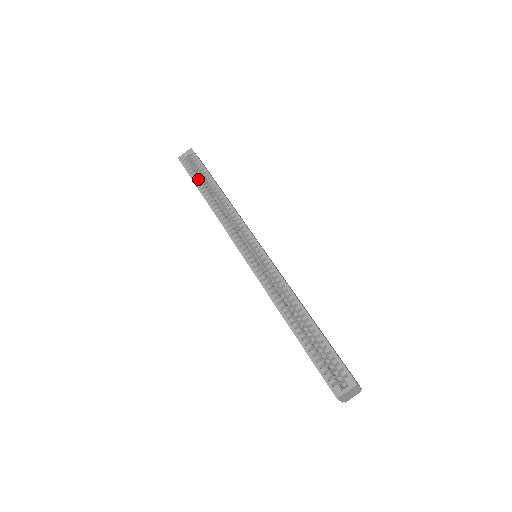
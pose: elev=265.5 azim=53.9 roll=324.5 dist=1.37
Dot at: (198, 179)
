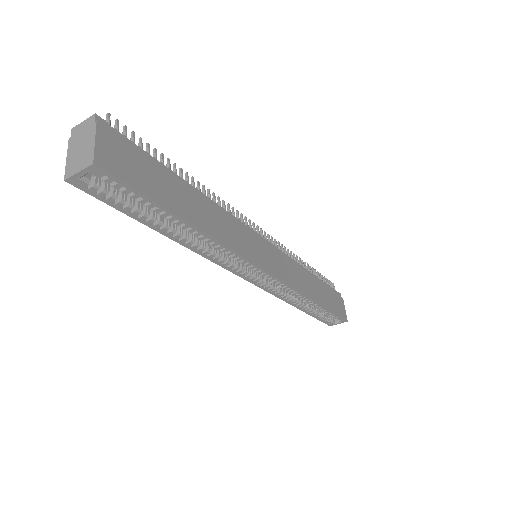
Dot at: (145, 217)
